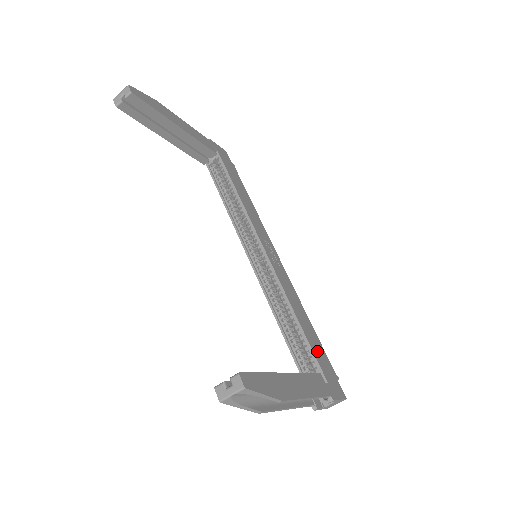
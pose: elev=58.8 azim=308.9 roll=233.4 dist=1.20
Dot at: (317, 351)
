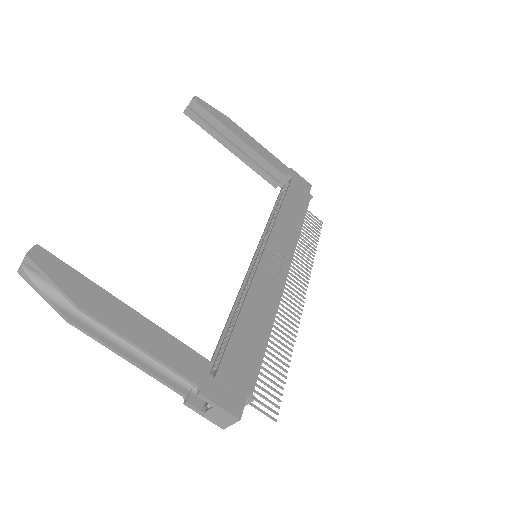
Dot at: (240, 351)
